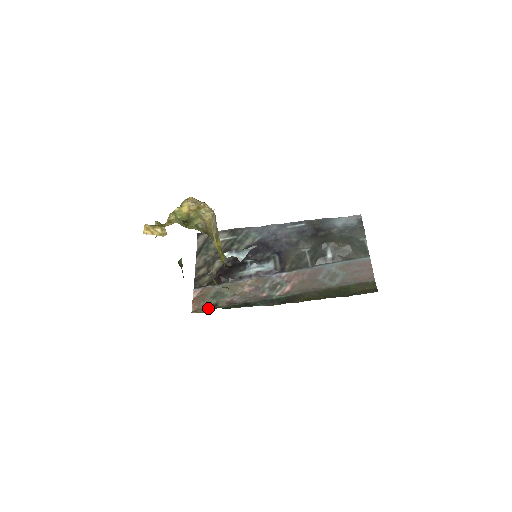
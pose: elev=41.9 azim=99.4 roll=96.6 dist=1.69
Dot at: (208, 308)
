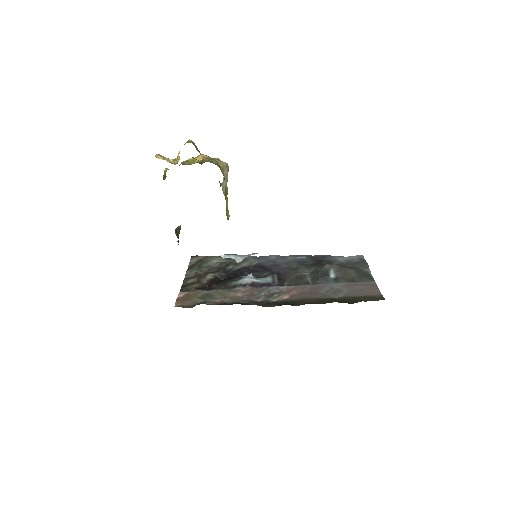
Dot at: (193, 306)
